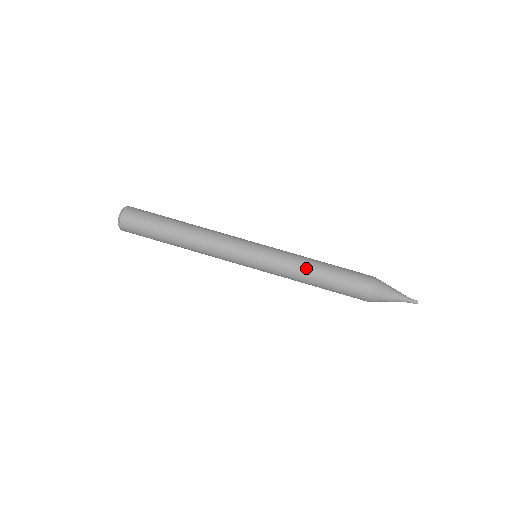
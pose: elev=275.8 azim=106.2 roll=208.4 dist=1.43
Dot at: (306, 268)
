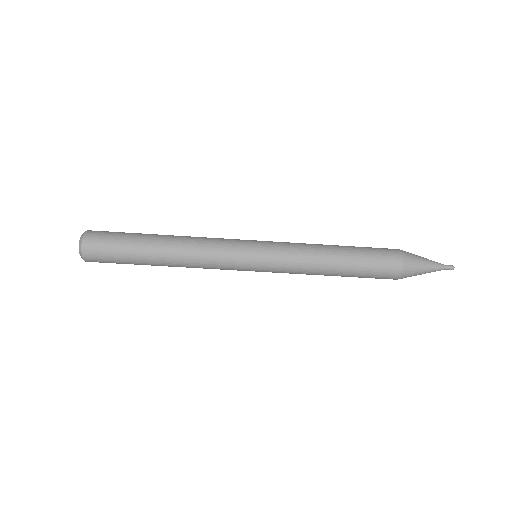
Dot at: occluded
